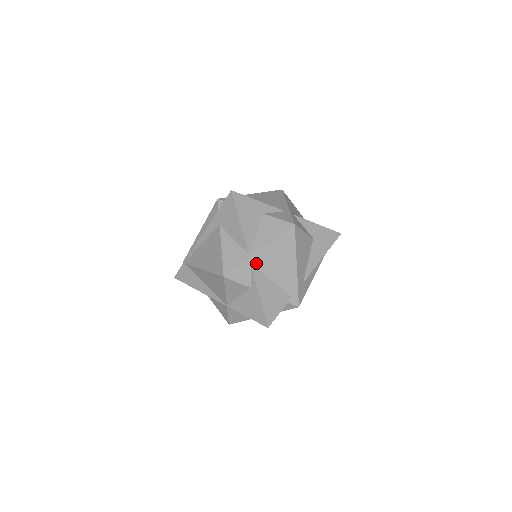
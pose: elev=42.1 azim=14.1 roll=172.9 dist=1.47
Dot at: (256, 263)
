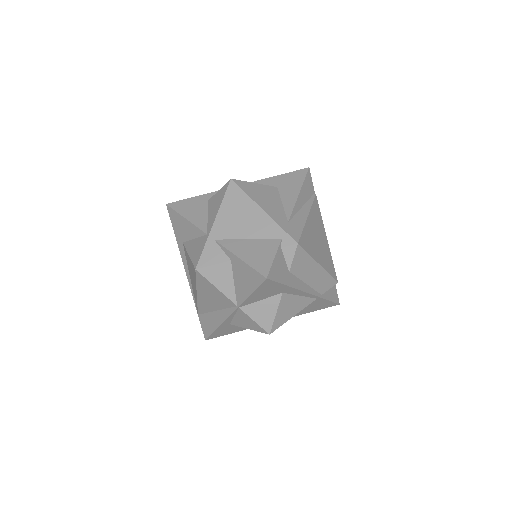
Dot at: (219, 236)
